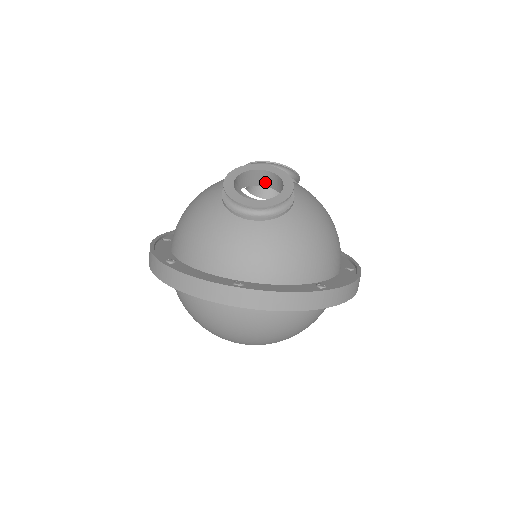
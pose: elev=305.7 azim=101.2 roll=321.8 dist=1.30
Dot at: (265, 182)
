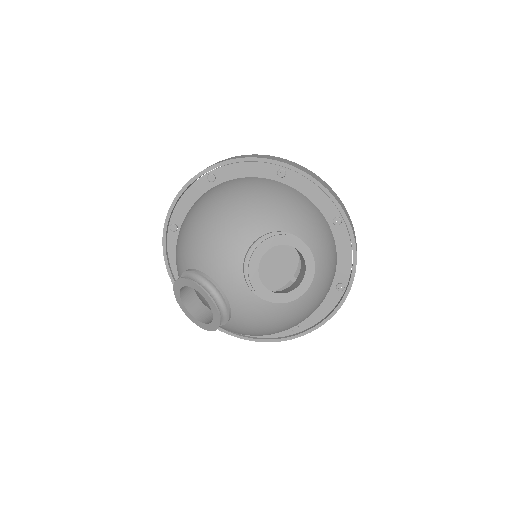
Dot at: occluded
